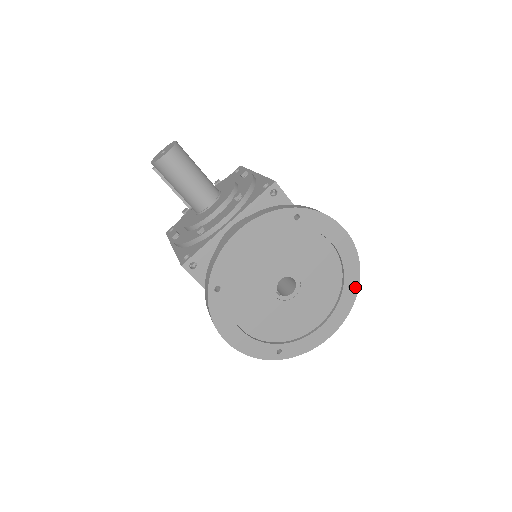
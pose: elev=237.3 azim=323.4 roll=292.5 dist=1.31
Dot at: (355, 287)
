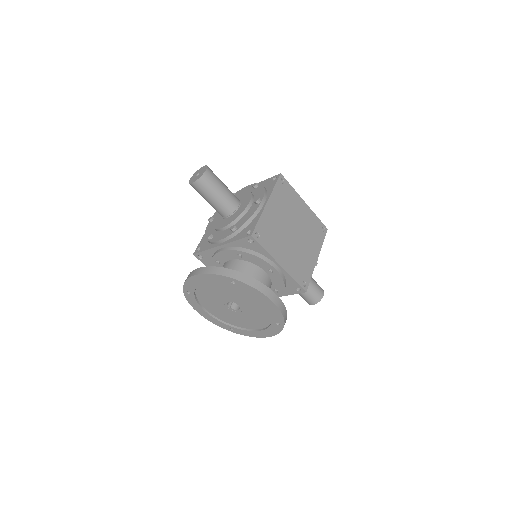
Dot at: (281, 325)
